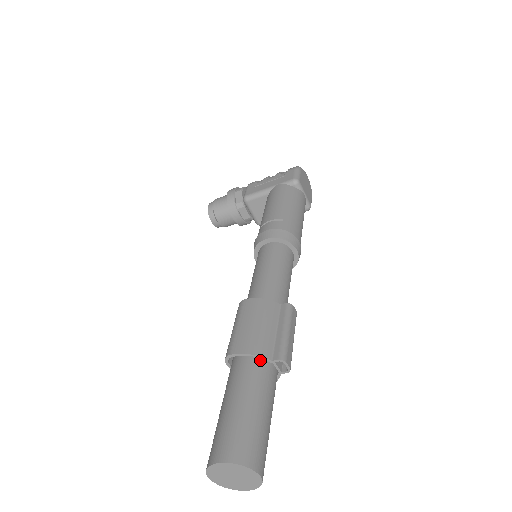
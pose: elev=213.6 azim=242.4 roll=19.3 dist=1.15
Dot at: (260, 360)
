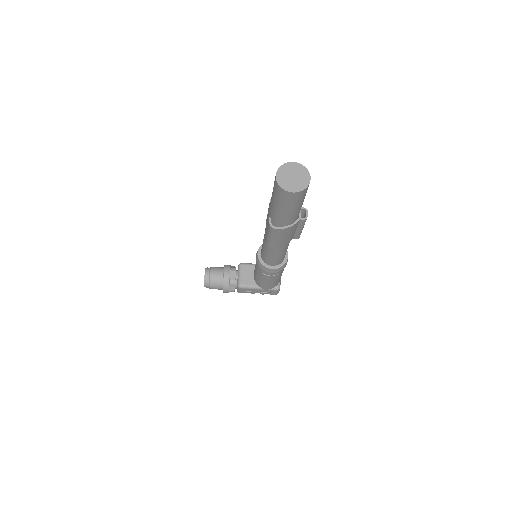
Dot at: occluded
